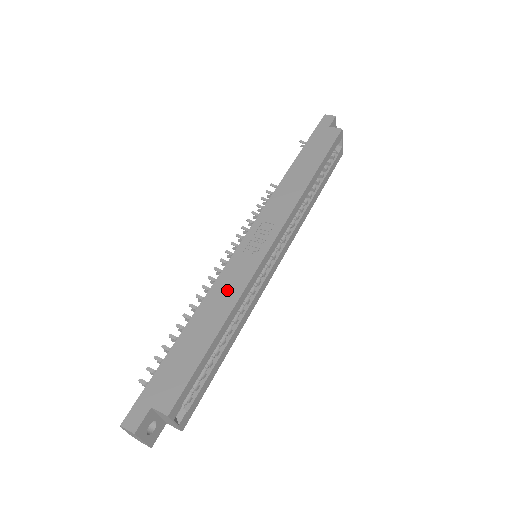
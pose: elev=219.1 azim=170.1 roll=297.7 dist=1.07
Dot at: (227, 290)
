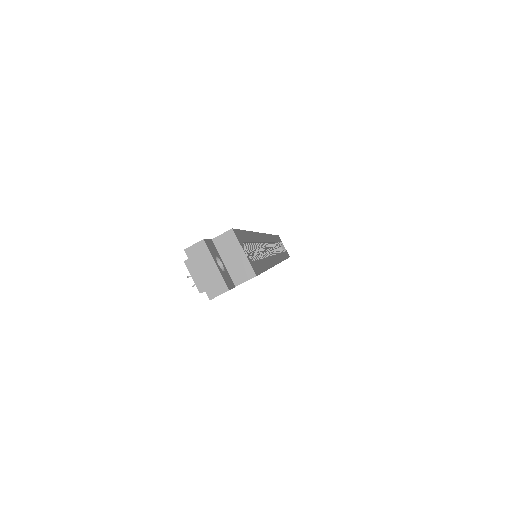
Dot at: occluded
